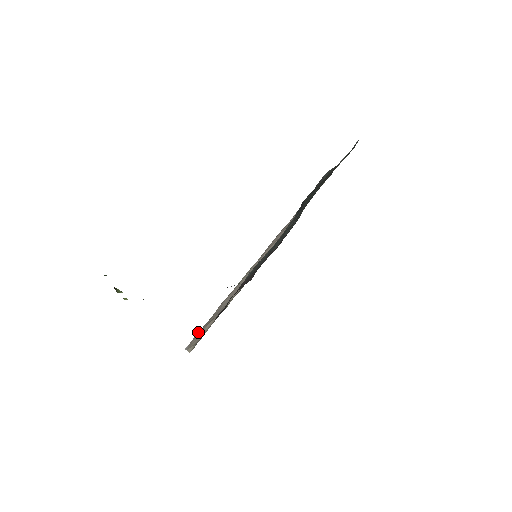
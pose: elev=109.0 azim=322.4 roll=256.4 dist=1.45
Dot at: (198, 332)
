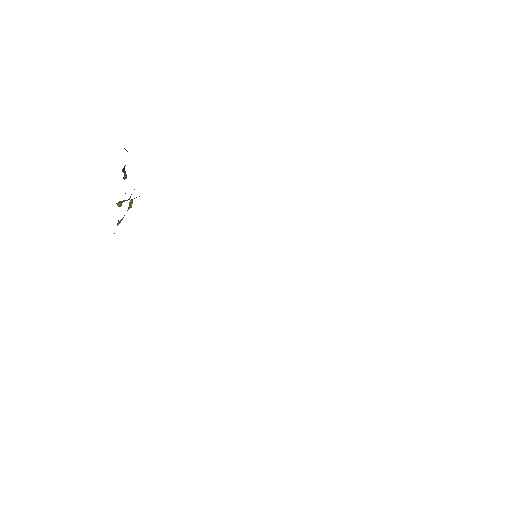
Dot at: occluded
